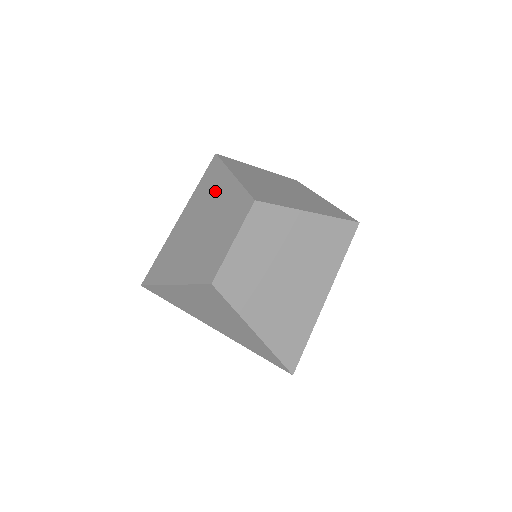
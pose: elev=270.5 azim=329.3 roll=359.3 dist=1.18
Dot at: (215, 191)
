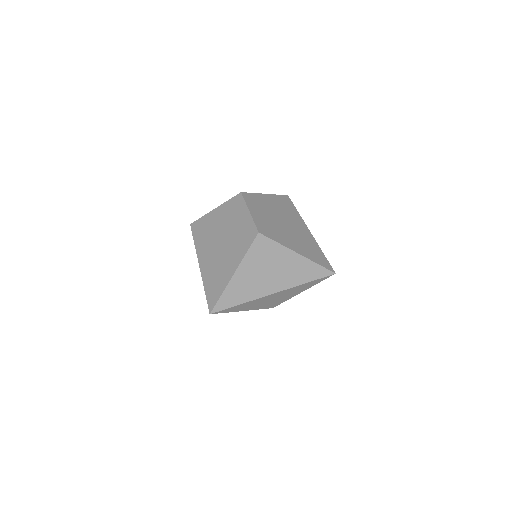
Dot at: (211, 226)
